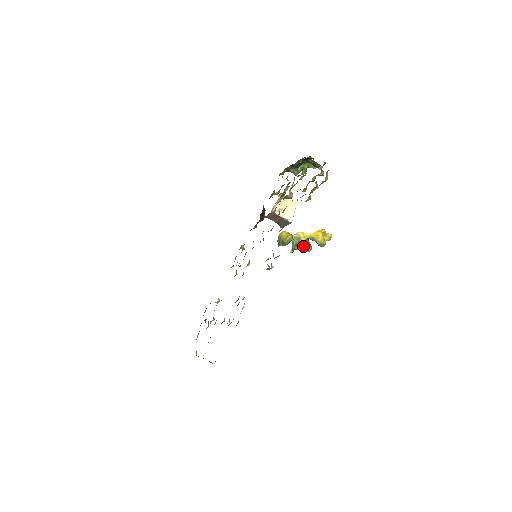
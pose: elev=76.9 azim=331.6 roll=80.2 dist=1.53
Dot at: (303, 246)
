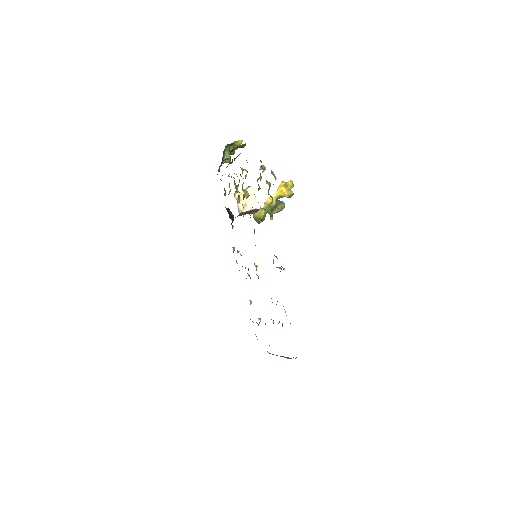
Dot at: (277, 207)
